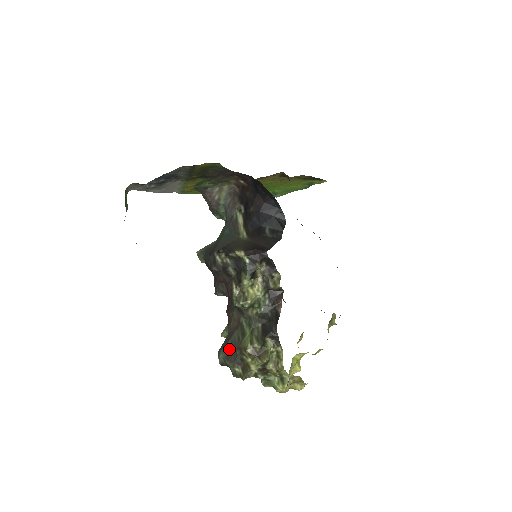
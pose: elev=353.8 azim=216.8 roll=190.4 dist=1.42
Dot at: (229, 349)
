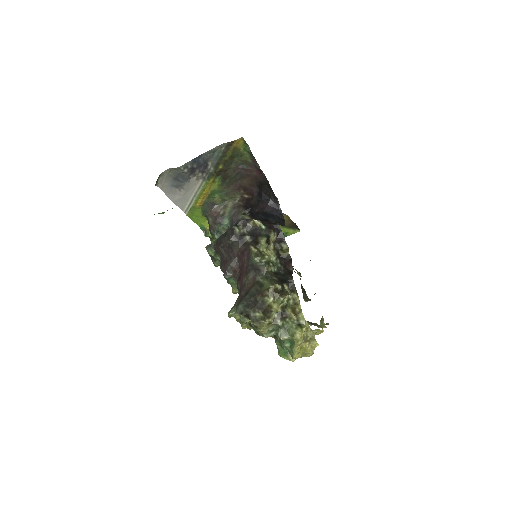
Dot at: (248, 299)
